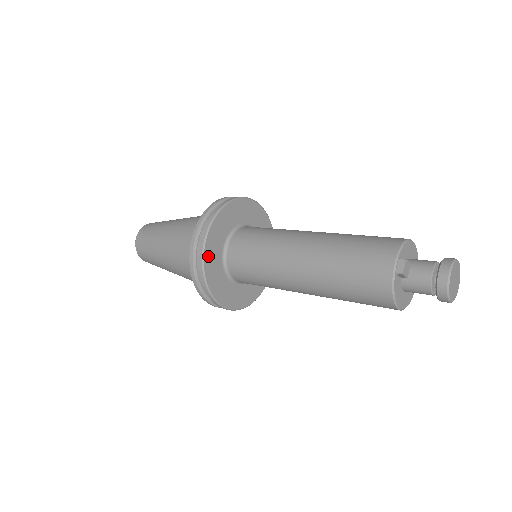
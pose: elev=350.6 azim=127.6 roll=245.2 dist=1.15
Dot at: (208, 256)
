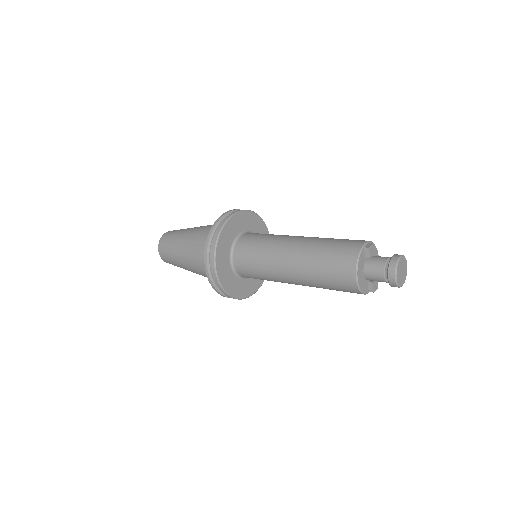
Dot at: (229, 225)
